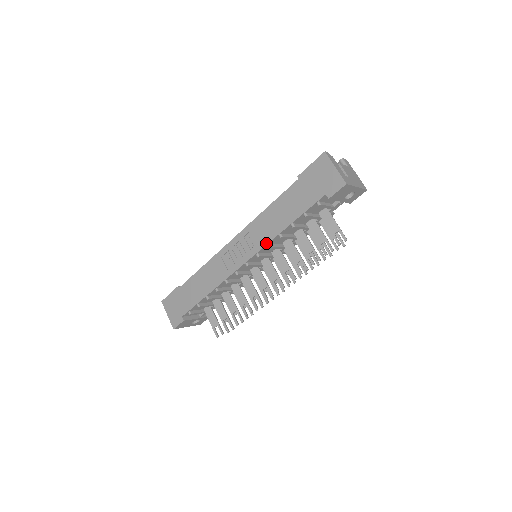
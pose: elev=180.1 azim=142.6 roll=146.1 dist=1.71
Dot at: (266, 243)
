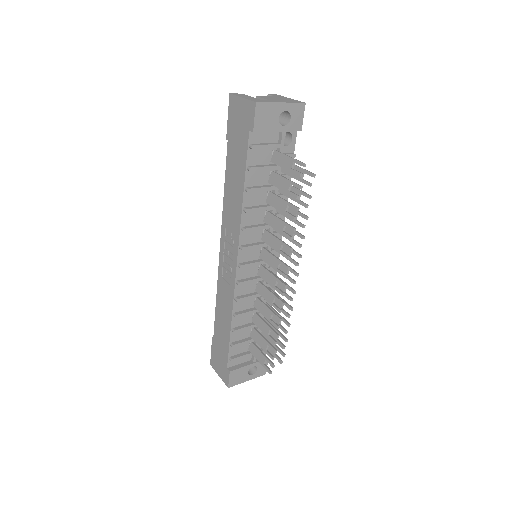
Dot at: (239, 228)
